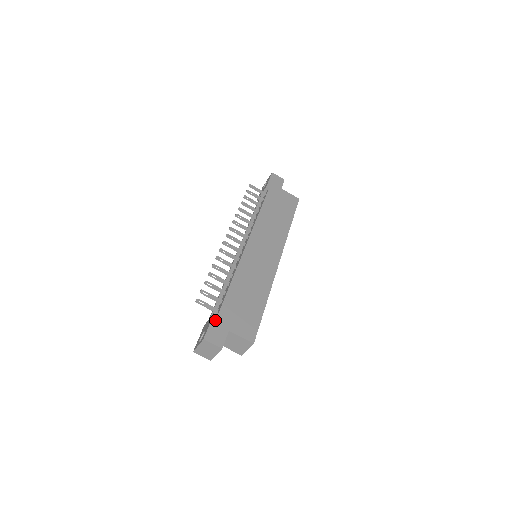
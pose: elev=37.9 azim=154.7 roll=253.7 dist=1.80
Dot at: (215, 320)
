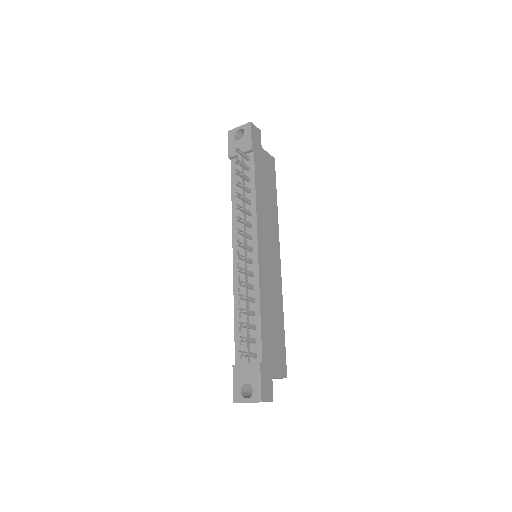
Dot at: (263, 373)
